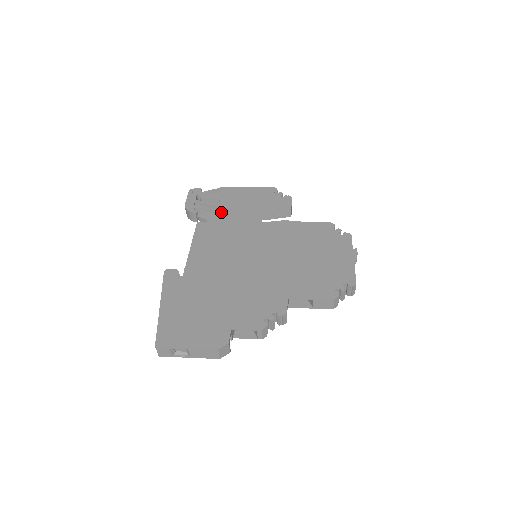
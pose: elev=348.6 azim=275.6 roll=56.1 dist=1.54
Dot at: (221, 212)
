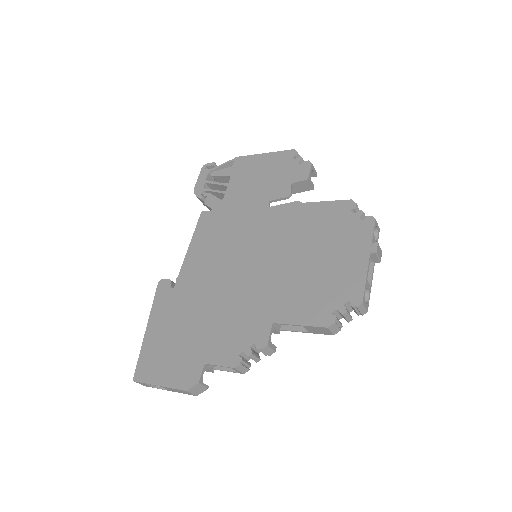
Dot at: (228, 195)
